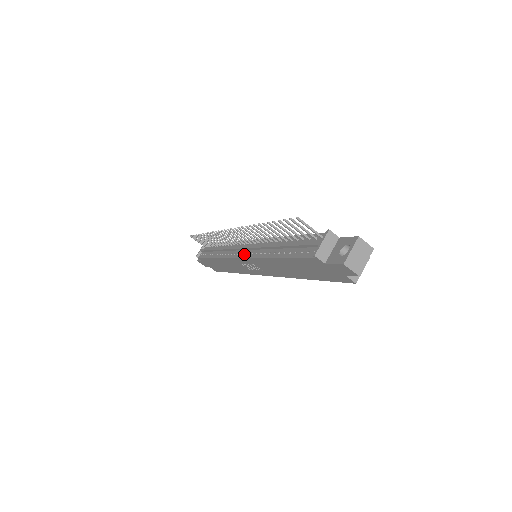
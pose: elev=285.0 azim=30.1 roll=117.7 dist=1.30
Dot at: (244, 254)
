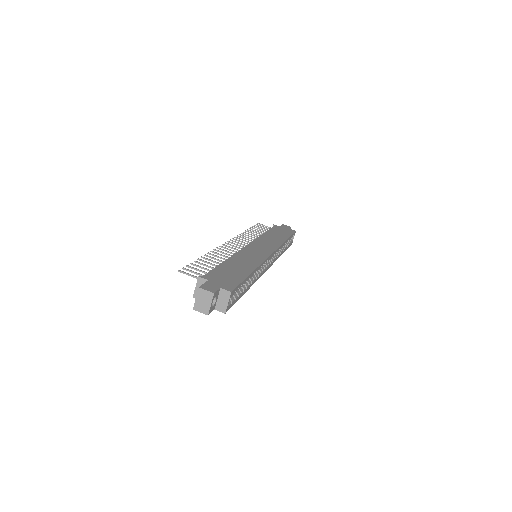
Dot at: occluded
